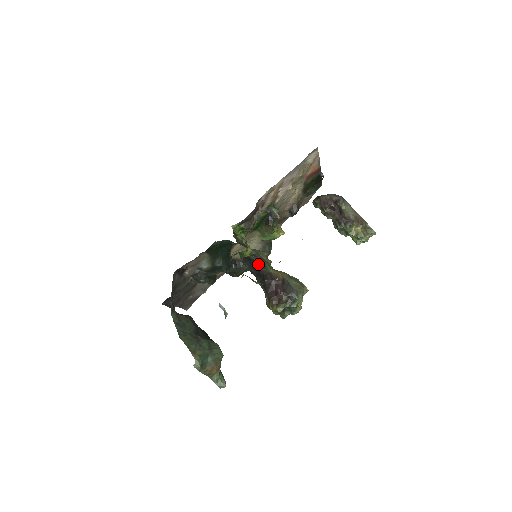
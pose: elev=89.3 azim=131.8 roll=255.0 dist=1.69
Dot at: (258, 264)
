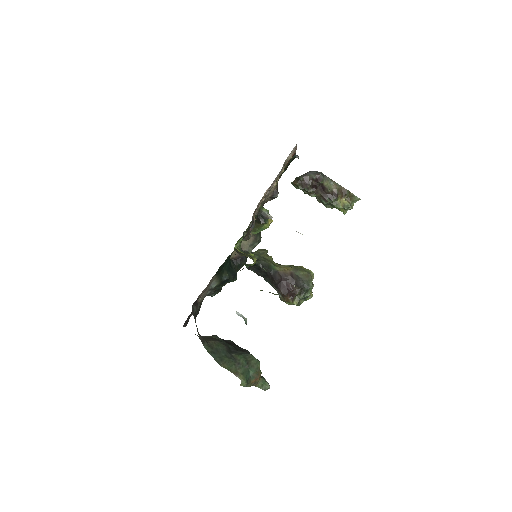
Dot at: (264, 267)
